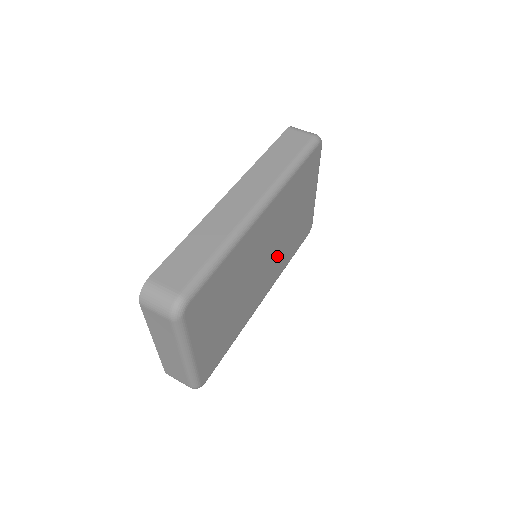
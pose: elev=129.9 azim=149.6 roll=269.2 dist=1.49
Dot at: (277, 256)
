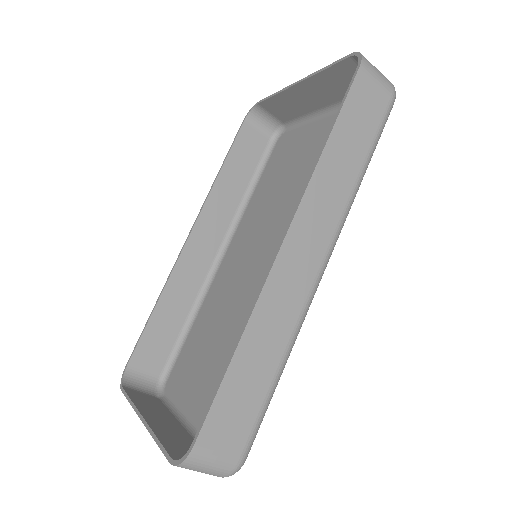
Dot at: (265, 226)
